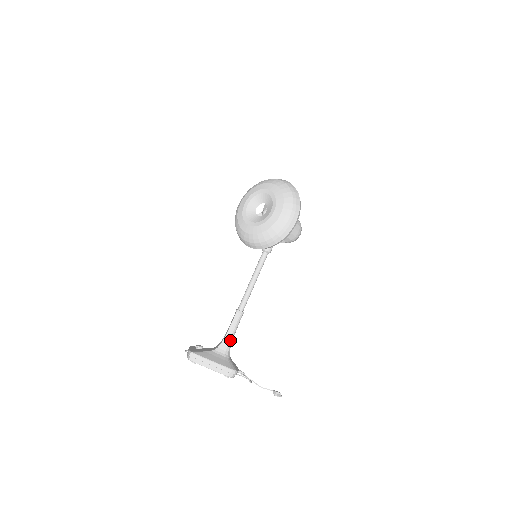
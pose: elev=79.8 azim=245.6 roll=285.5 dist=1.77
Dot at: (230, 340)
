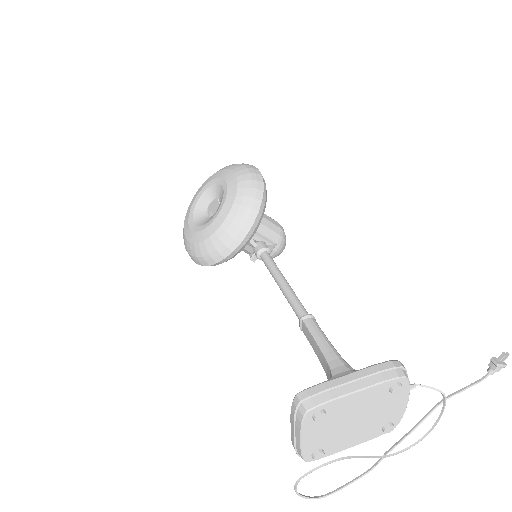
Dot at: (337, 356)
